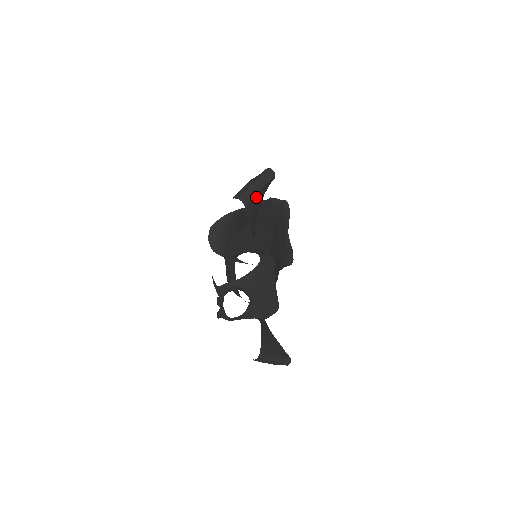
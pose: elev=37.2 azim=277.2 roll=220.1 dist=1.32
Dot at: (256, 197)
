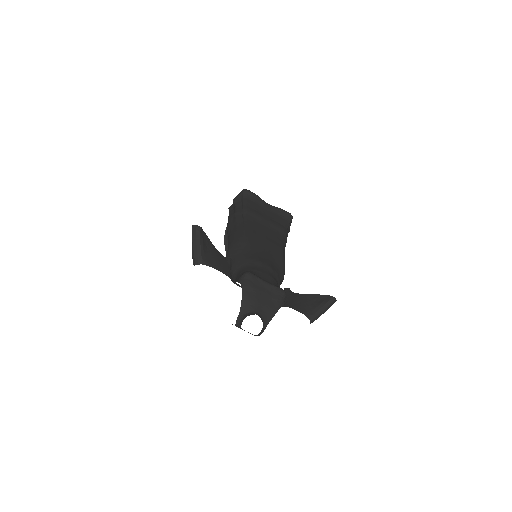
Dot at: (204, 250)
